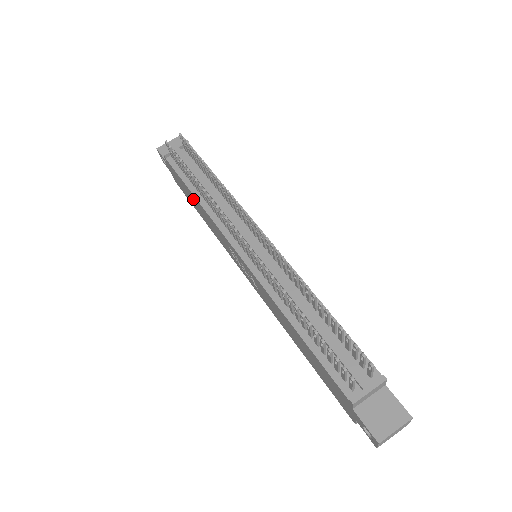
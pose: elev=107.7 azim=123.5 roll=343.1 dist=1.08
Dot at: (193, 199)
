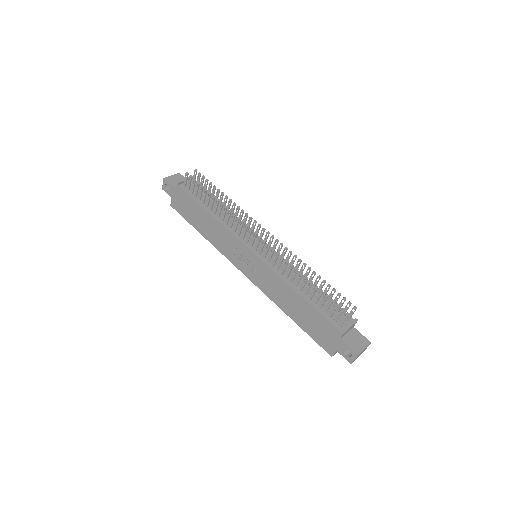
Dot at: (201, 216)
